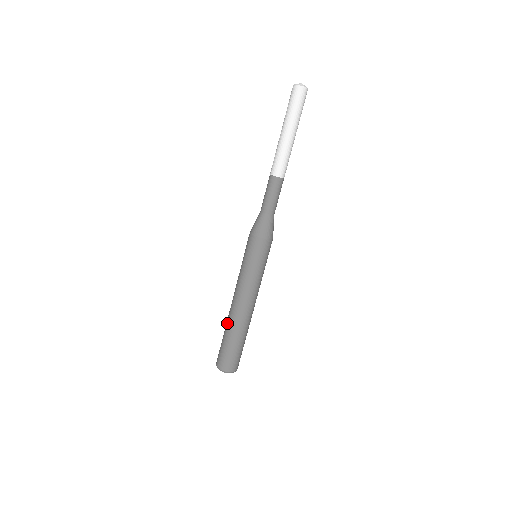
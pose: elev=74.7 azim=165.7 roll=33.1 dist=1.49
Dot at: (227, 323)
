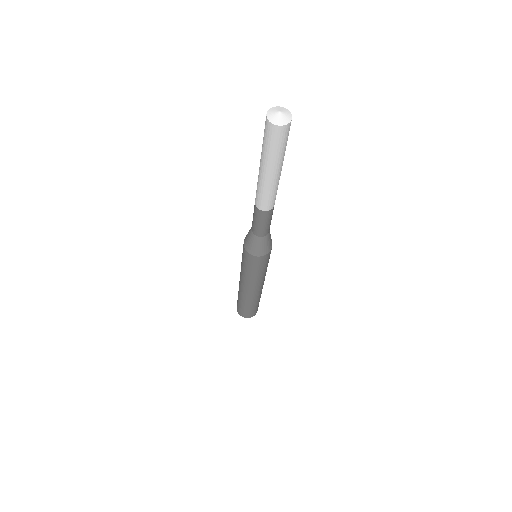
Dot at: occluded
